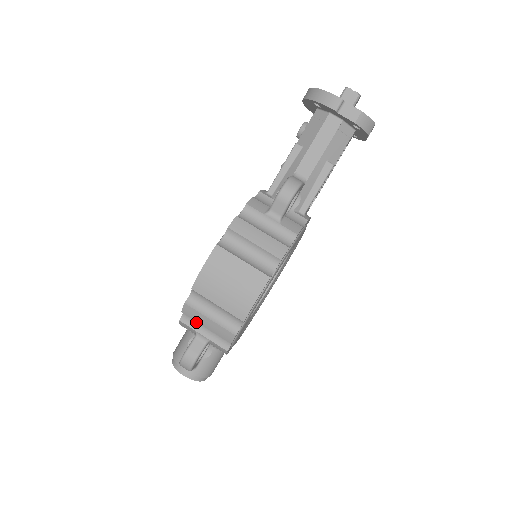
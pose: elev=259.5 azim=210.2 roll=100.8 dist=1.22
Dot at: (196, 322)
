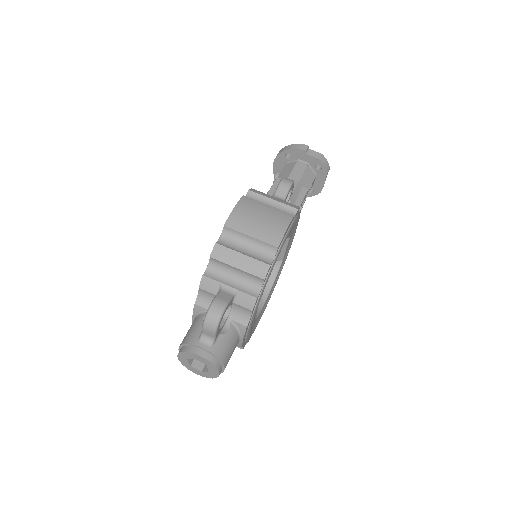
Dot at: (221, 274)
